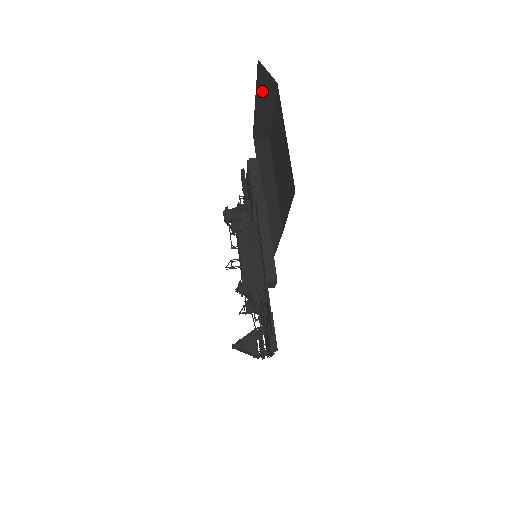
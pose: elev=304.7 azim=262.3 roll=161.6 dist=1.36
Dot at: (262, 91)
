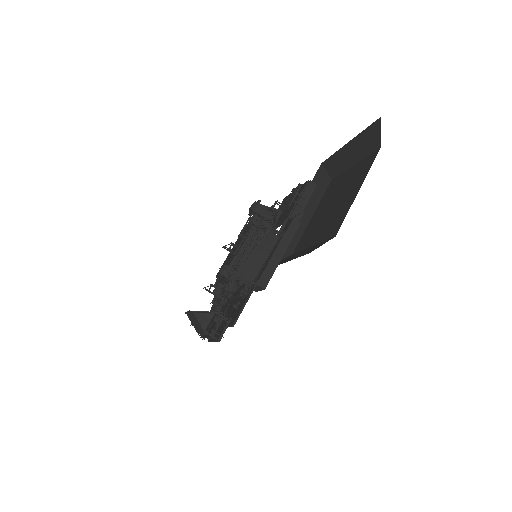
Dot at: (362, 141)
